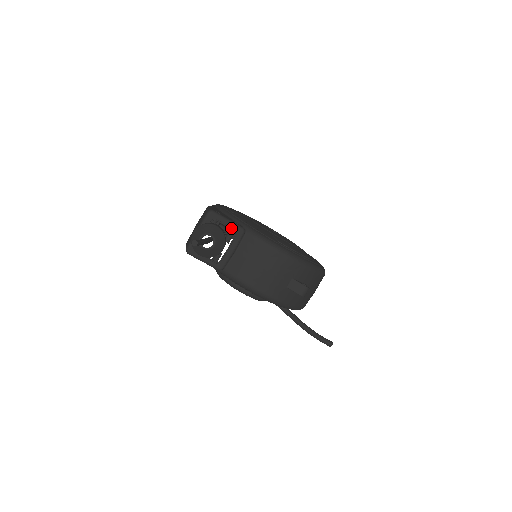
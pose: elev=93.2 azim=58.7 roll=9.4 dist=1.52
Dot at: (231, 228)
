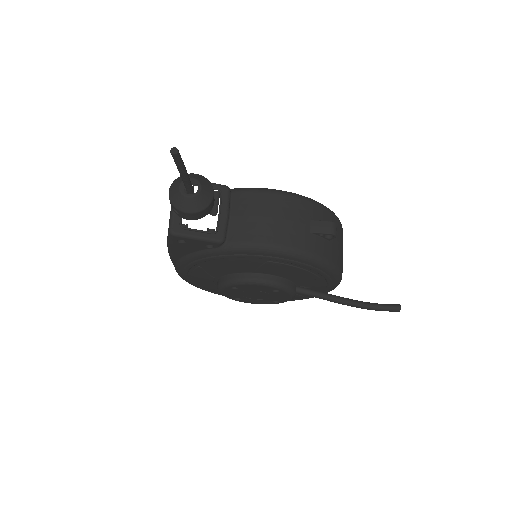
Dot at: occluded
